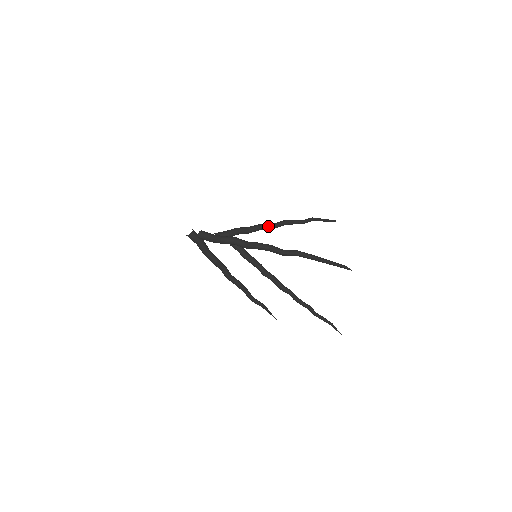
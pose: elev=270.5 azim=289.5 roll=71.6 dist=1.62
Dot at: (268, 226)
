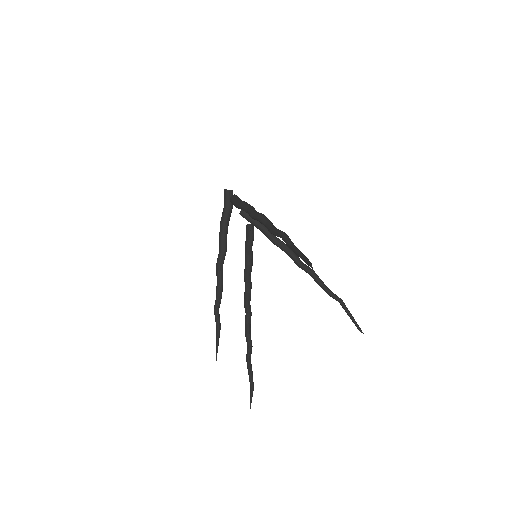
Dot at: (294, 256)
